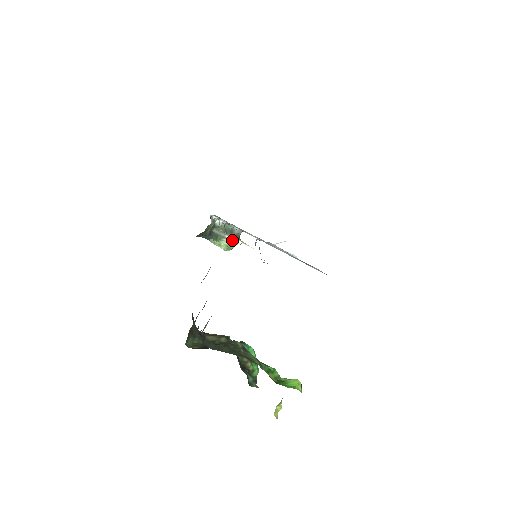
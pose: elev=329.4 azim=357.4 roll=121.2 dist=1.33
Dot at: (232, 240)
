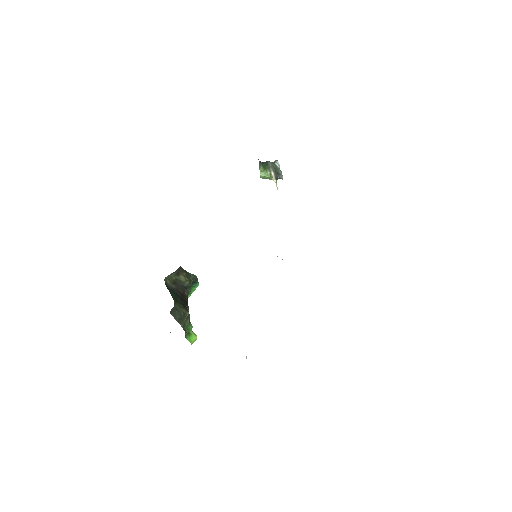
Dot at: (272, 176)
